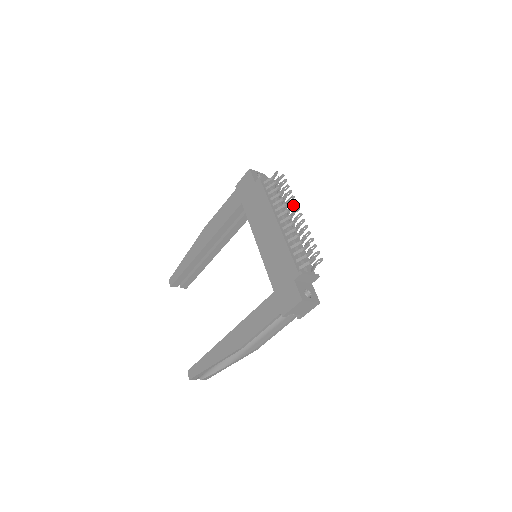
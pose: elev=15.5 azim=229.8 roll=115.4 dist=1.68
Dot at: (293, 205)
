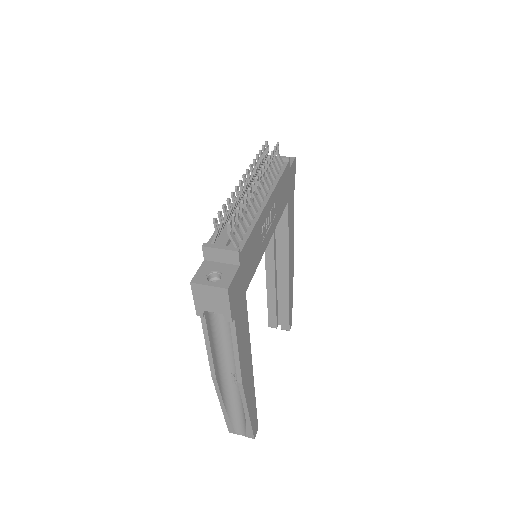
Dot at: occluded
